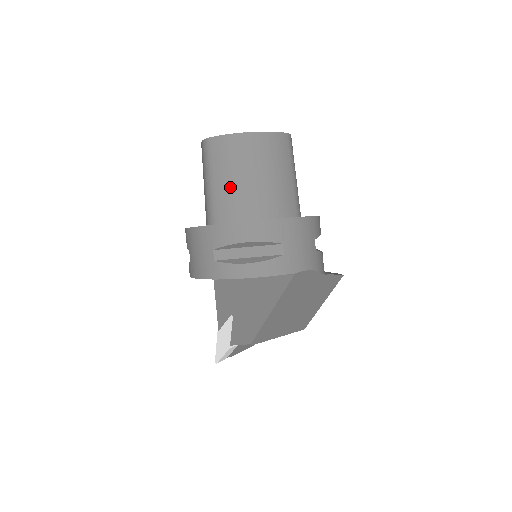
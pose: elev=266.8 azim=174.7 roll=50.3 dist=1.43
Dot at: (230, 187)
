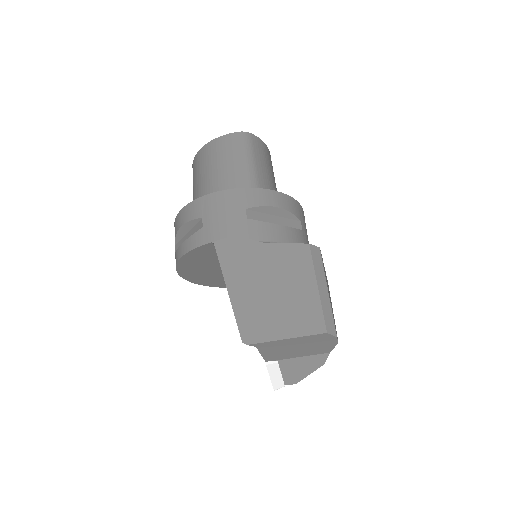
Dot at: (195, 193)
